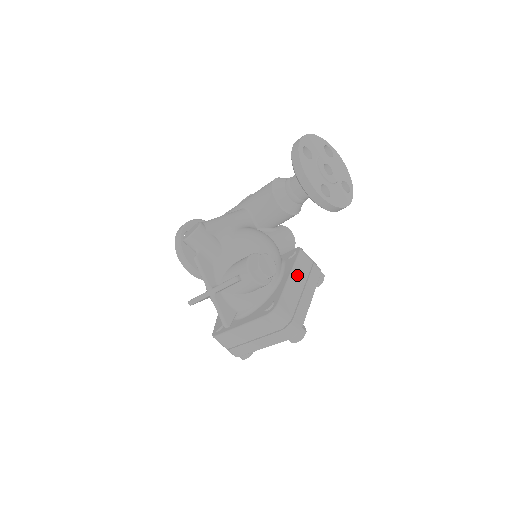
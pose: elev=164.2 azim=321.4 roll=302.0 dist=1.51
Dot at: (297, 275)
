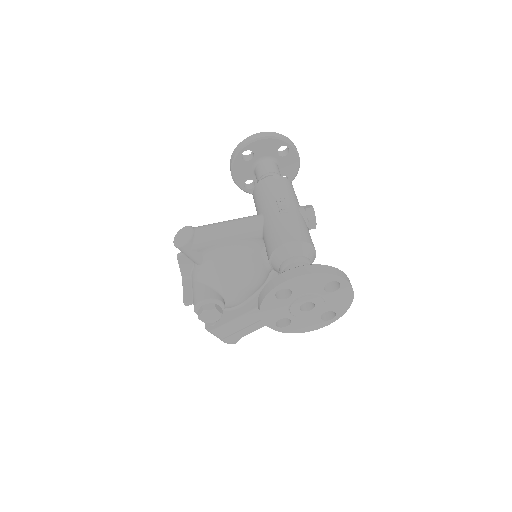
Dot at: (253, 315)
